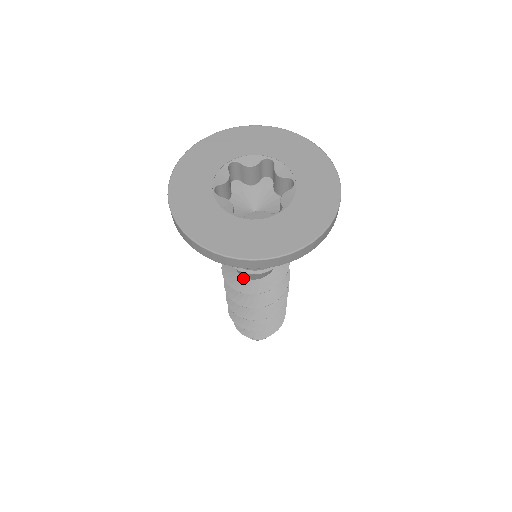
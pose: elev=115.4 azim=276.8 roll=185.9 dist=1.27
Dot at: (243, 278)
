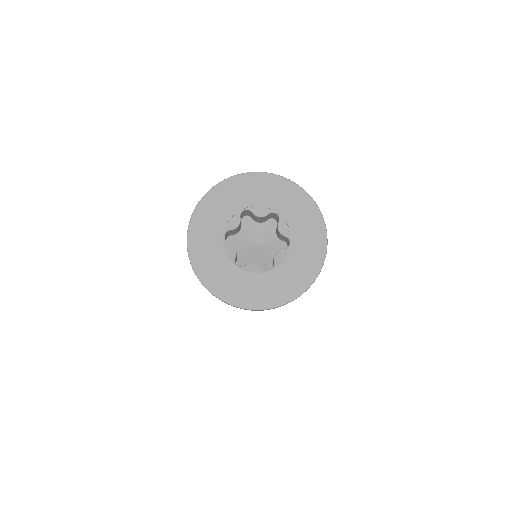
Dot at: occluded
